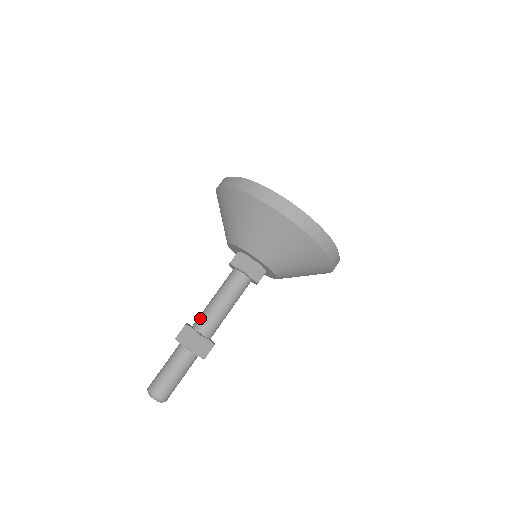
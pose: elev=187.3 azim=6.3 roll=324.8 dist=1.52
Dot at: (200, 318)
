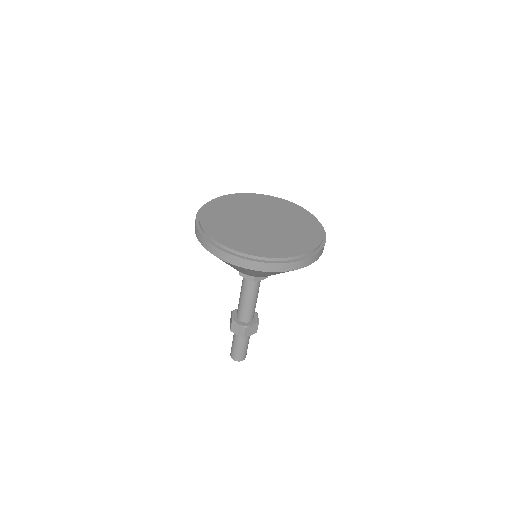
Dot at: (247, 316)
